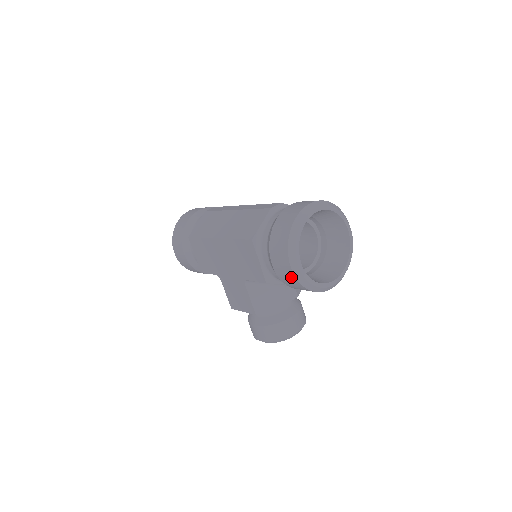
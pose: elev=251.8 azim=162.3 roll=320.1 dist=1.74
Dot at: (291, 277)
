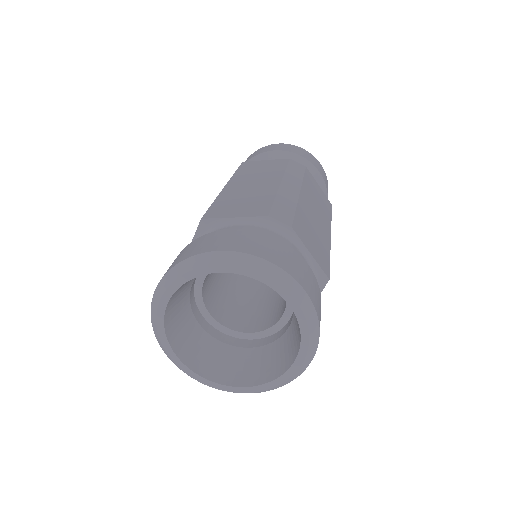
Dot at: occluded
